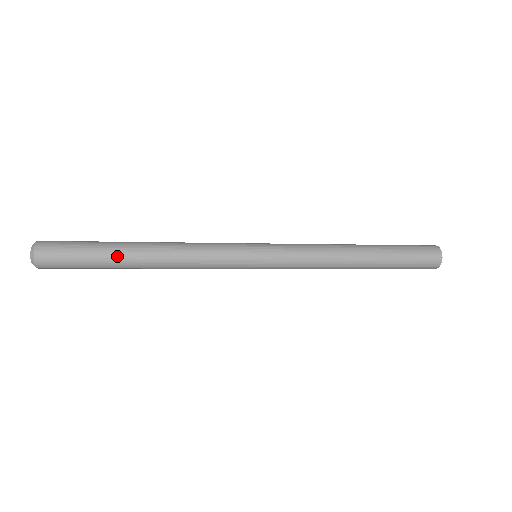
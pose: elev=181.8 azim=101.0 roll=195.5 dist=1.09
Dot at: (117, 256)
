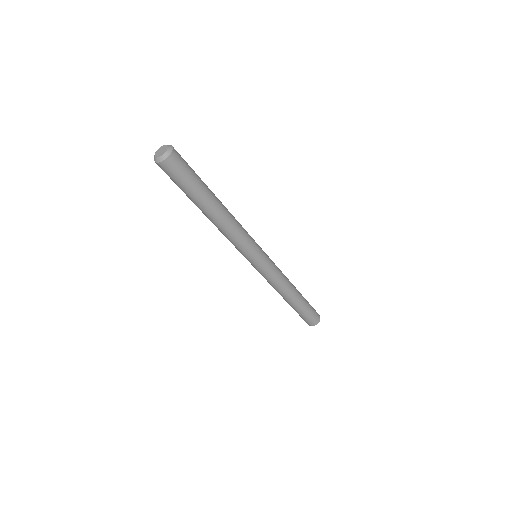
Dot at: (209, 195)
